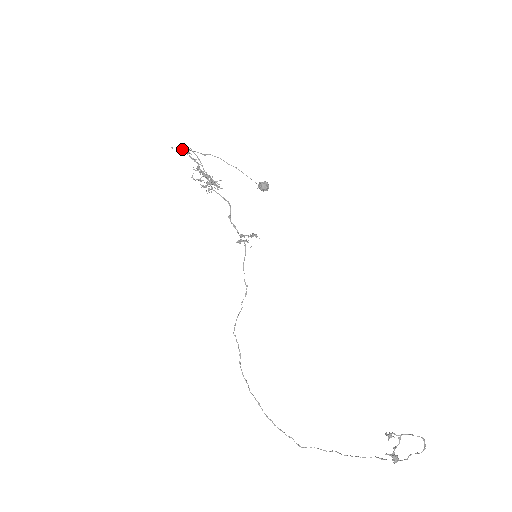
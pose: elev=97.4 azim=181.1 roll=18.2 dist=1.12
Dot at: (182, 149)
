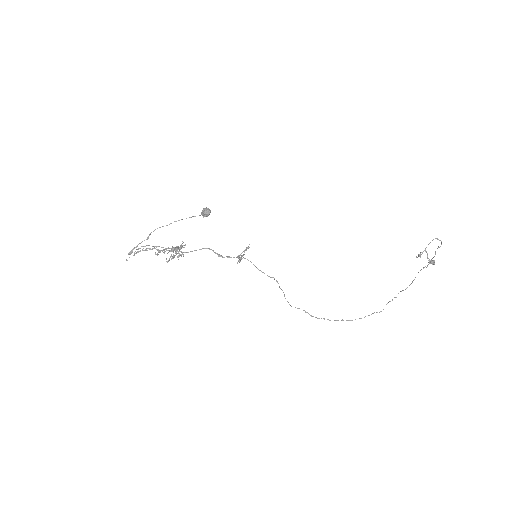
Dot at: (130, 252)
